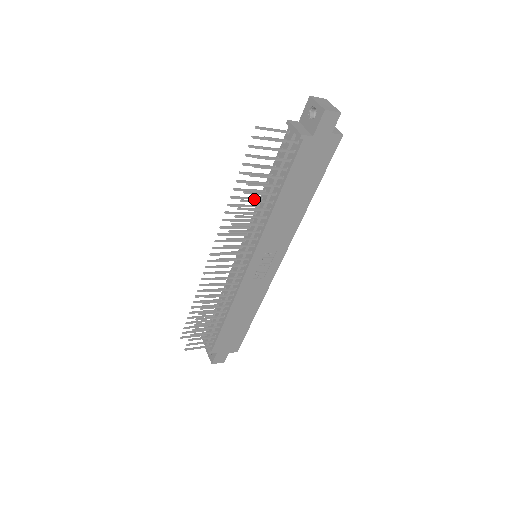
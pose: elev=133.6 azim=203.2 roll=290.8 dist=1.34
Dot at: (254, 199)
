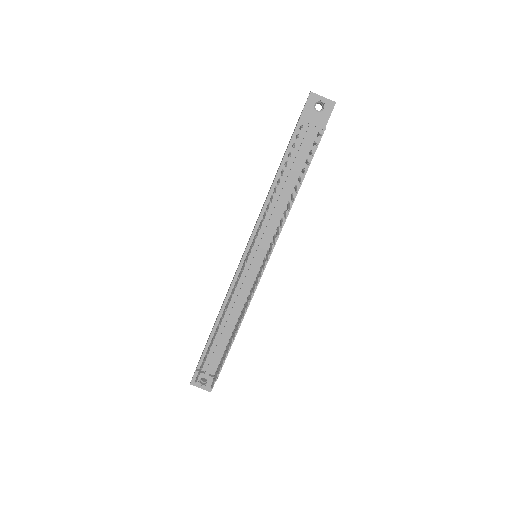
Dot at: occluded
